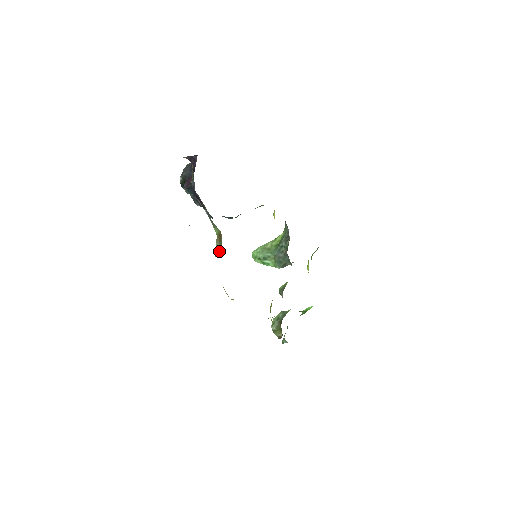
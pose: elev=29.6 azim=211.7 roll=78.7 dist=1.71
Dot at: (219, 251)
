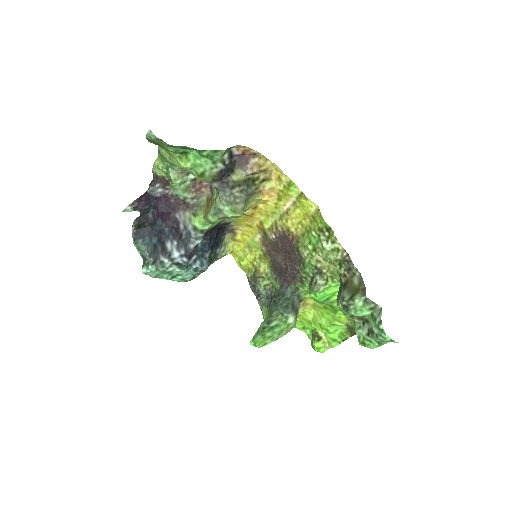
Dot at: occluded
